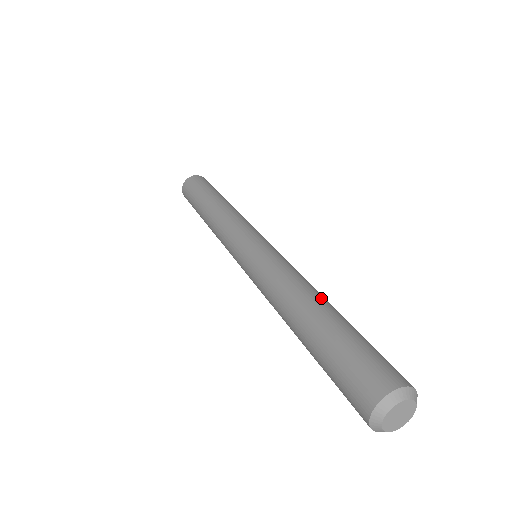
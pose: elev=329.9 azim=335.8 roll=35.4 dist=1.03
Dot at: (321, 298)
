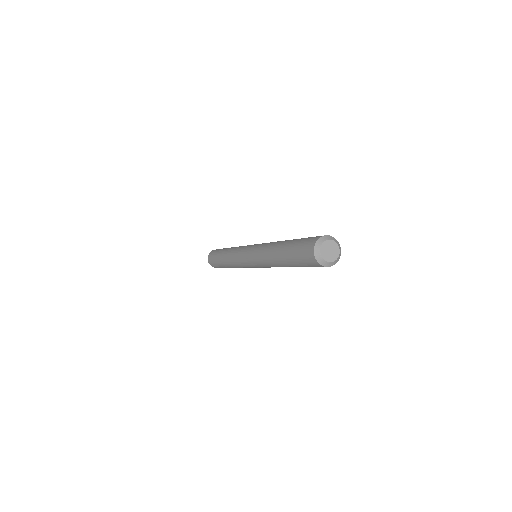
Dot at: (285, 240)
